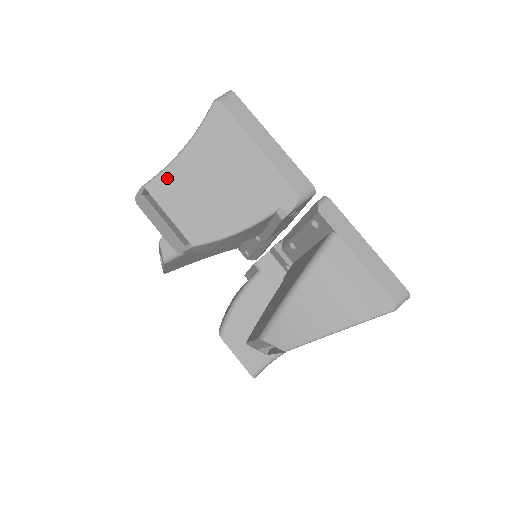
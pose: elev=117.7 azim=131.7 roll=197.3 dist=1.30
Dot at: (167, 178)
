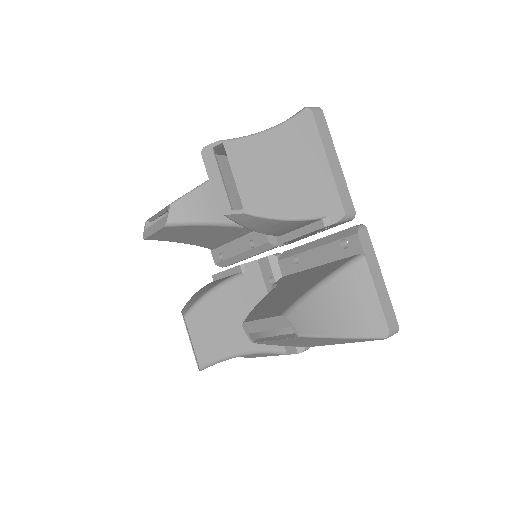
Dot at: occluded
